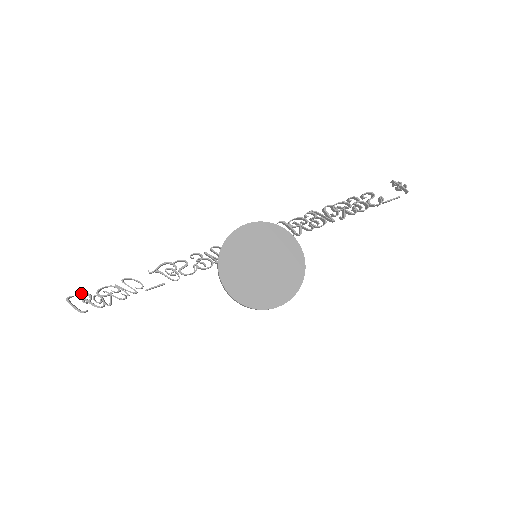
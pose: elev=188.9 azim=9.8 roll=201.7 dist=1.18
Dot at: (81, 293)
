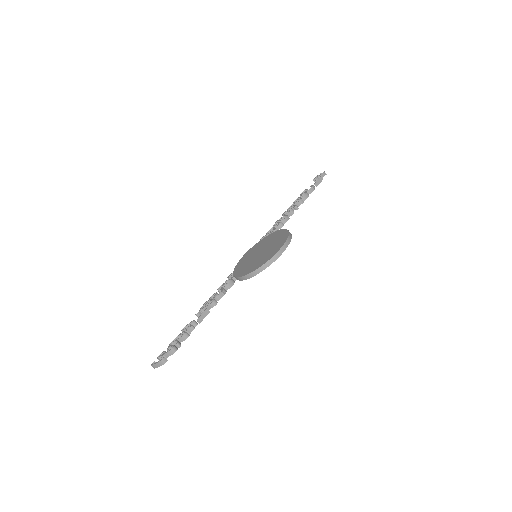
Dot at: (159, 355)
